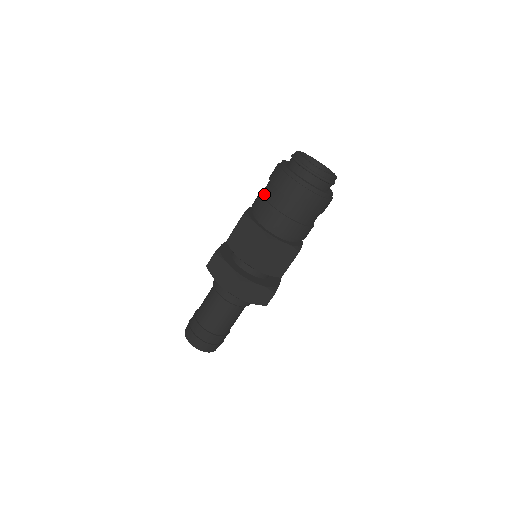
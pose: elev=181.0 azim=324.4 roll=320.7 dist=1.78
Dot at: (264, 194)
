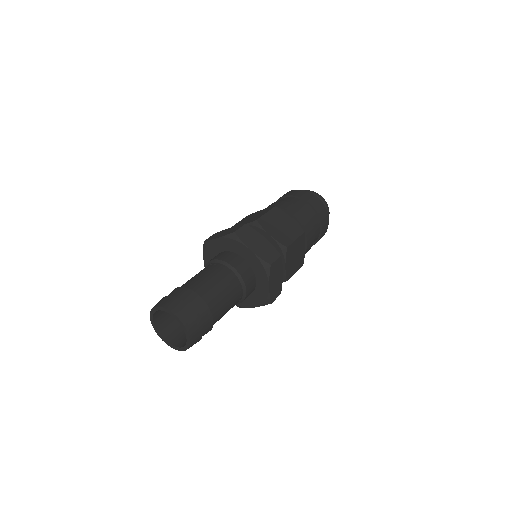
Dot at: (289, 202)
